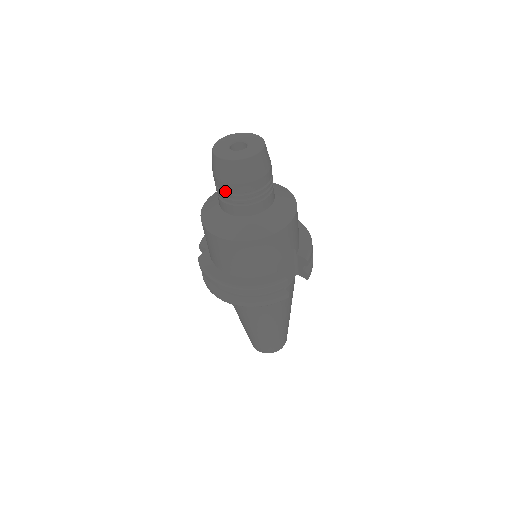
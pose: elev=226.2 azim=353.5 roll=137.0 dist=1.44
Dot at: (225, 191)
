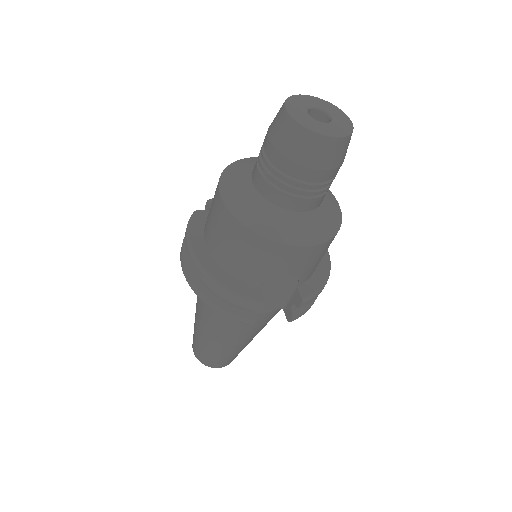
Dot at: (267, 155)
